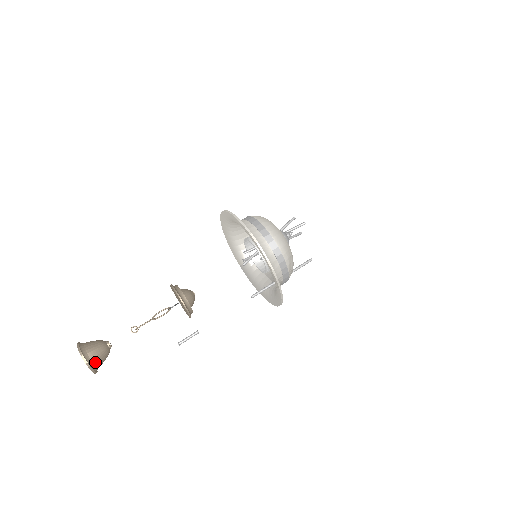
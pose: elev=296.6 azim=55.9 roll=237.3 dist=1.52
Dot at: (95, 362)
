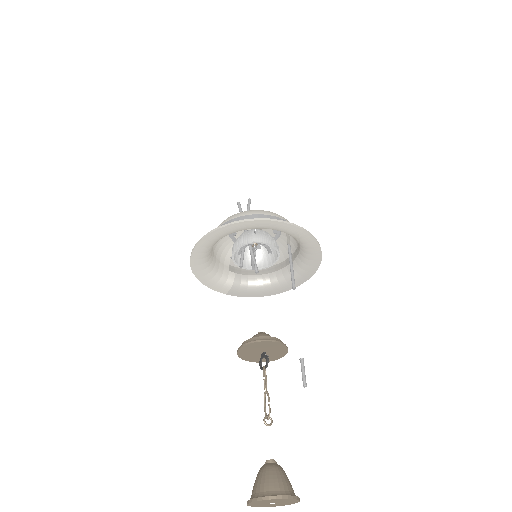
Dot at: (291, 489)
